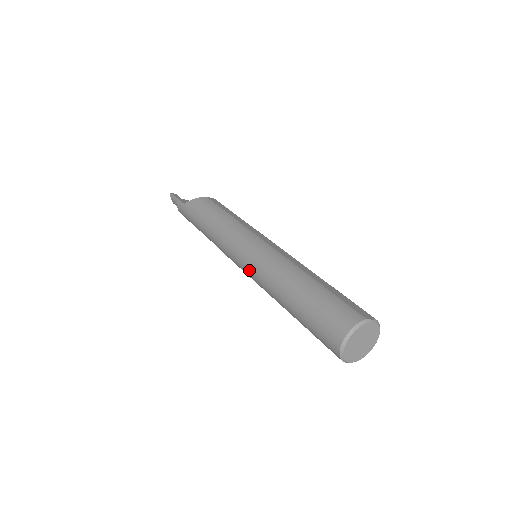
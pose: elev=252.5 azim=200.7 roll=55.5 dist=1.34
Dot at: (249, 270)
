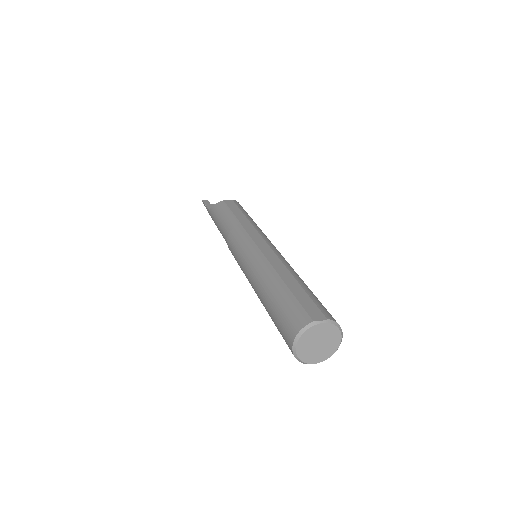
Dot at: occluded
